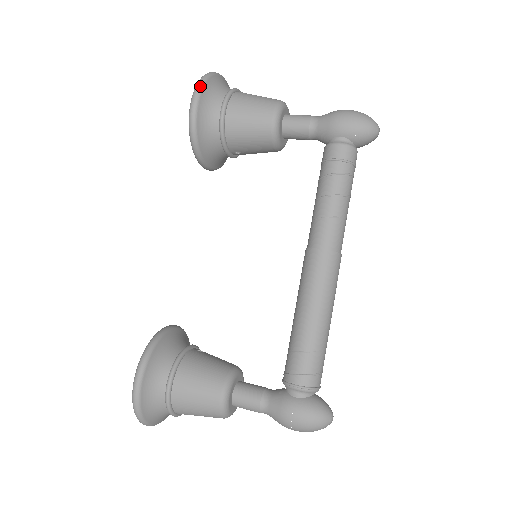
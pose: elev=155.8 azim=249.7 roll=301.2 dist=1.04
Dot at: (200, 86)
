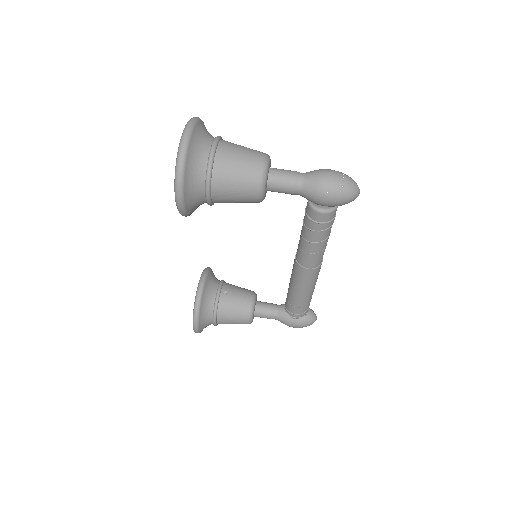
Dot at: (180, 189)
